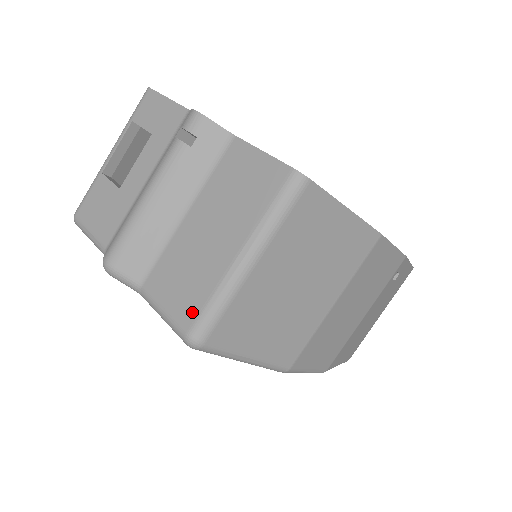
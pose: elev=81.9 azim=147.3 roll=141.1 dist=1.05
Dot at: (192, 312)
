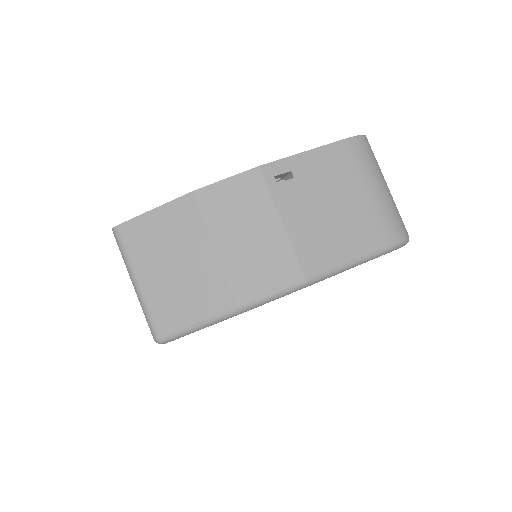
Dot at: occluded
